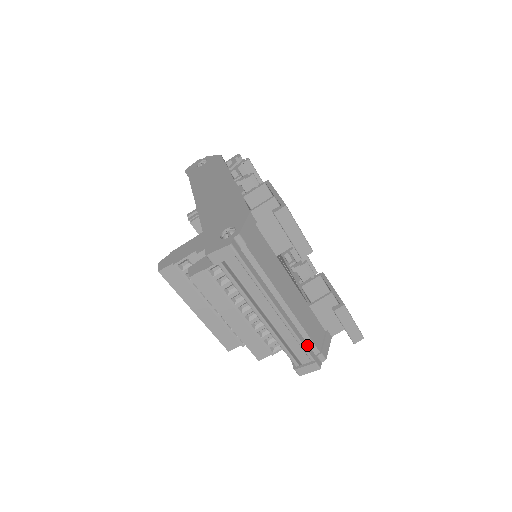
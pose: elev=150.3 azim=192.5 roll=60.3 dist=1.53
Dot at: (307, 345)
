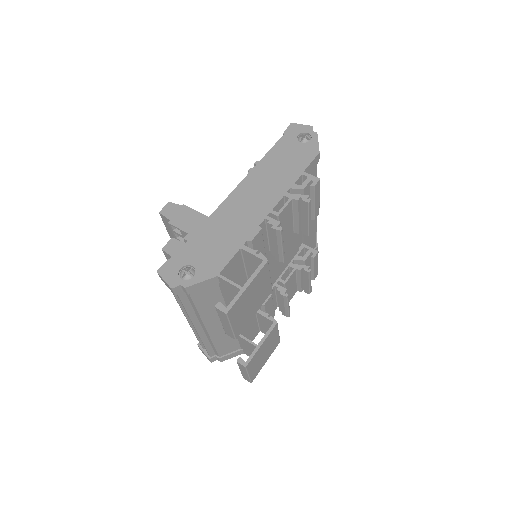
Dot at: (211, 349)
